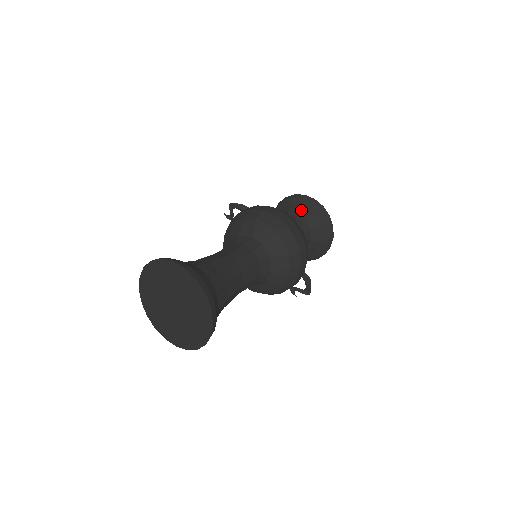
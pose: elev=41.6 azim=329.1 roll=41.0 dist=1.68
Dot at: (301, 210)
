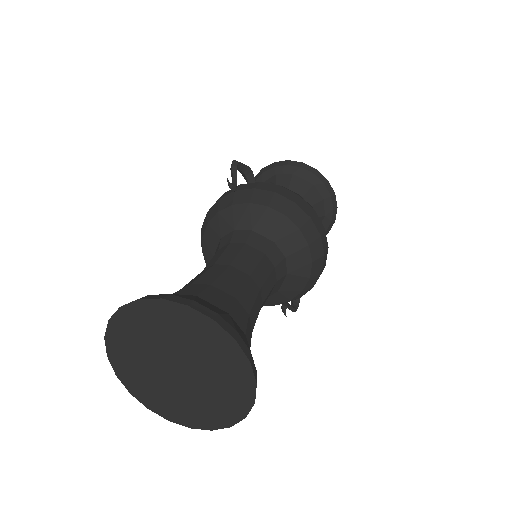
Dot at: (308, 190)
